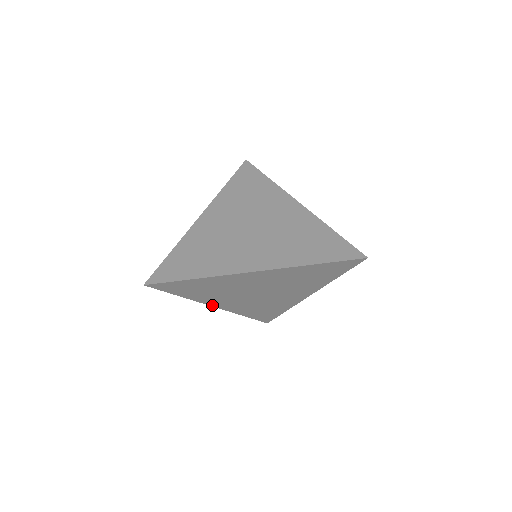
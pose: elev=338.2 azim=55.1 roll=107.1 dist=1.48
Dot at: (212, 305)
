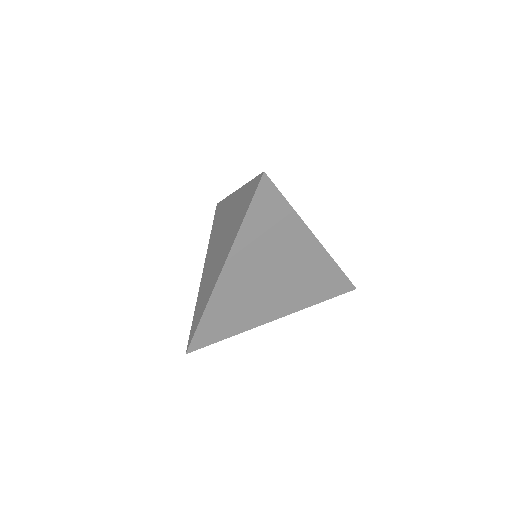
Dot at: (226, 265)
